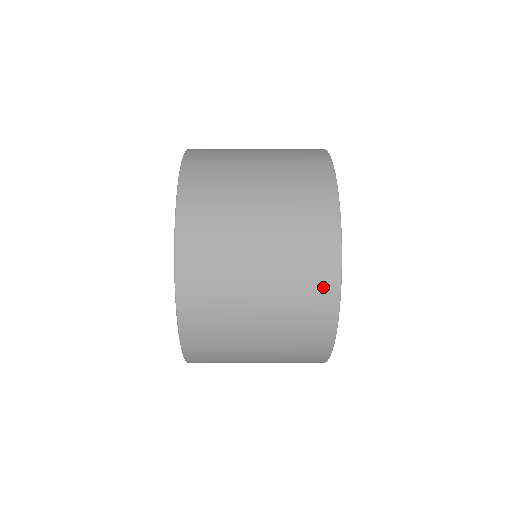
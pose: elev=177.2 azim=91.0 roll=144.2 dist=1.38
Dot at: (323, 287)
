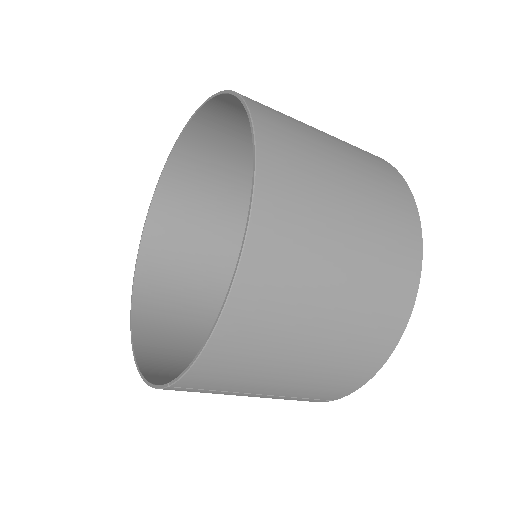
Dot at: occluded
